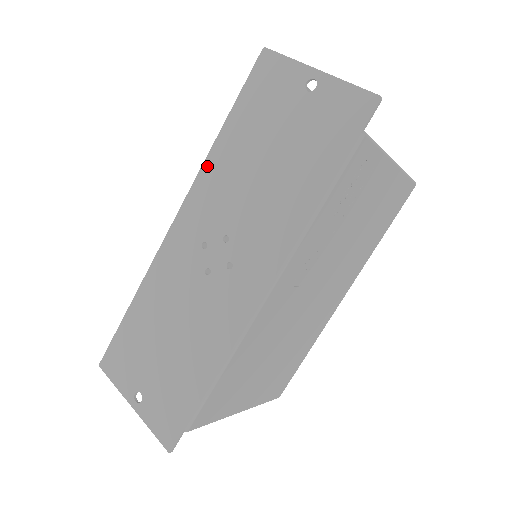
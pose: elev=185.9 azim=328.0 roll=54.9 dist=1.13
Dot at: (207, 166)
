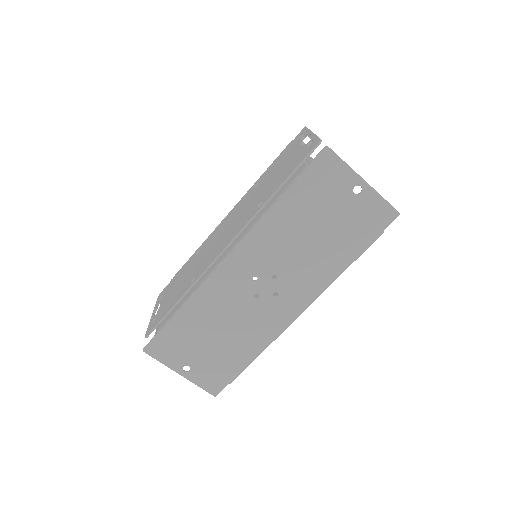
Dot at: (263, 223)
